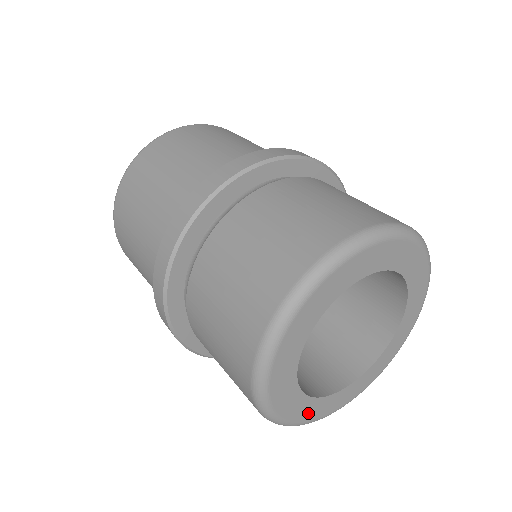
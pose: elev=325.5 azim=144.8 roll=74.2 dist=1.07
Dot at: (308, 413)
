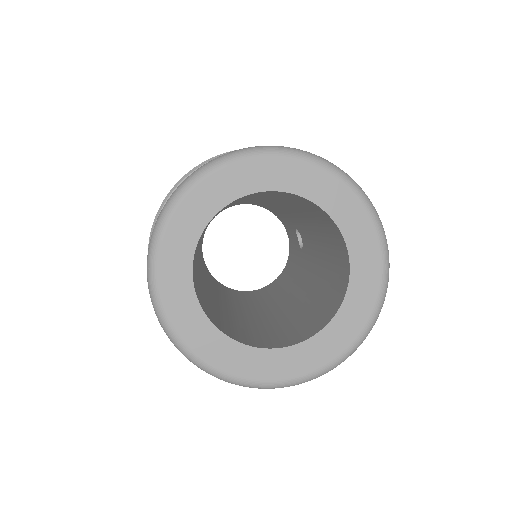
Dot at: (265, 369)
